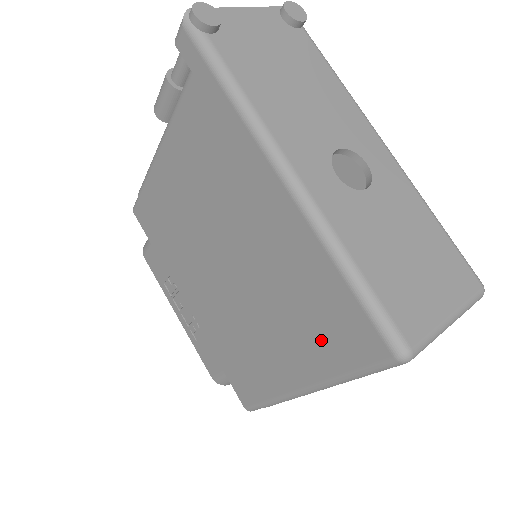
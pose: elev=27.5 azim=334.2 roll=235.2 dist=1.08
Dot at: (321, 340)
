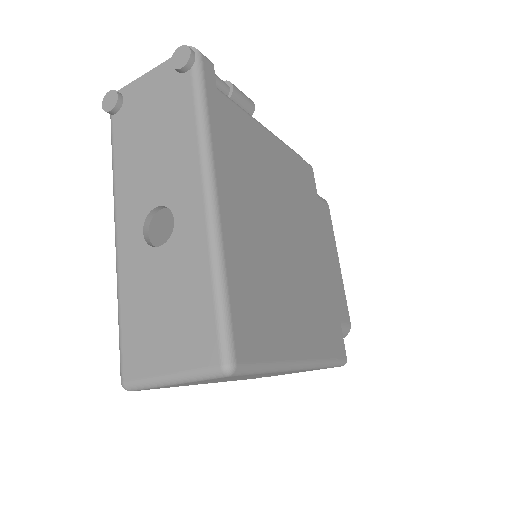
Dot at: occluded
